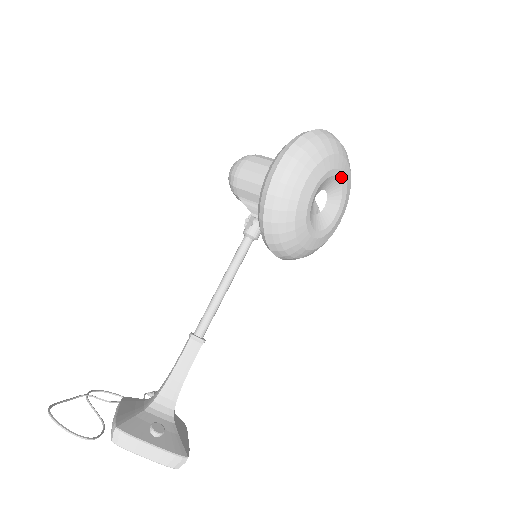
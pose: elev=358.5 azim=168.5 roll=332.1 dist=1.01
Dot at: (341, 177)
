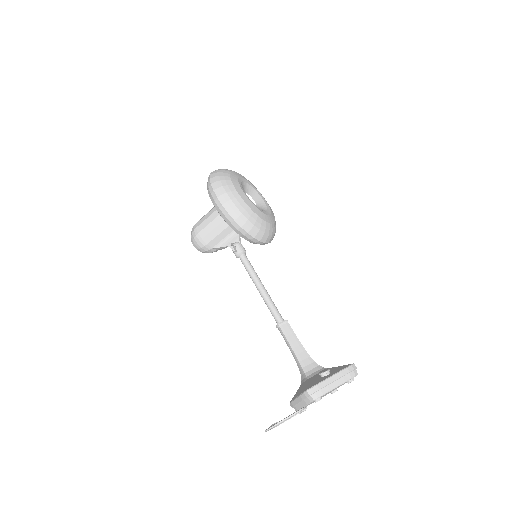
Dot at: (245, 181)
